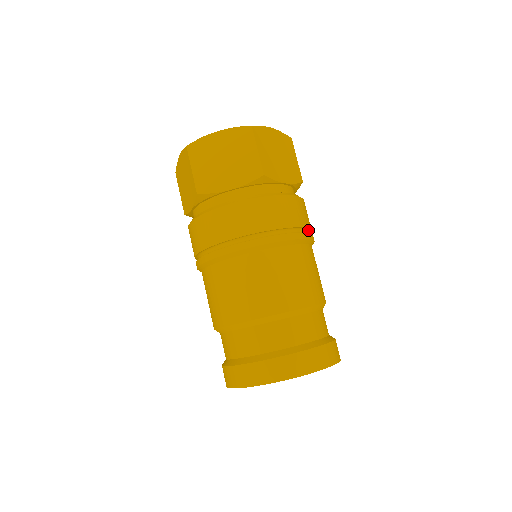
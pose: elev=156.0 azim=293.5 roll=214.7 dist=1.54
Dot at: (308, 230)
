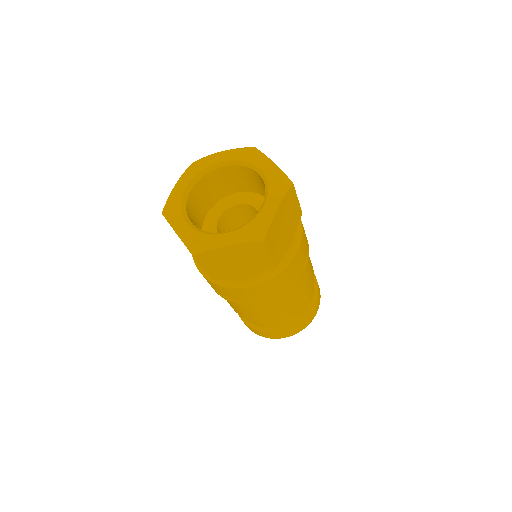
Dot at: occluded
